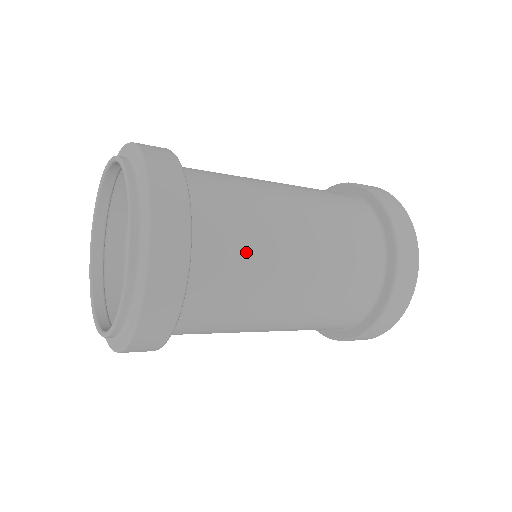
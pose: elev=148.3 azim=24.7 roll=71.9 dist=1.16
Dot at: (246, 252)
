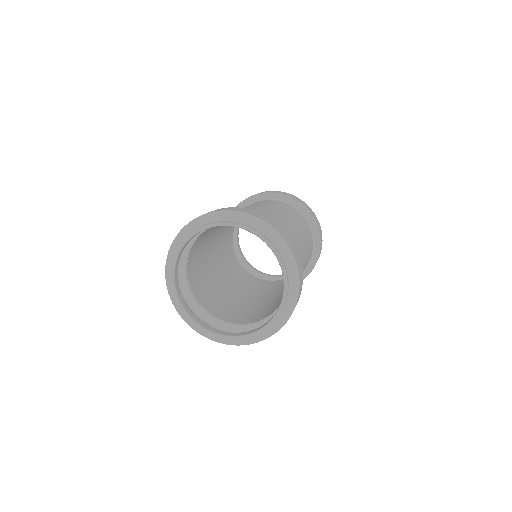
Dot at: occluded
